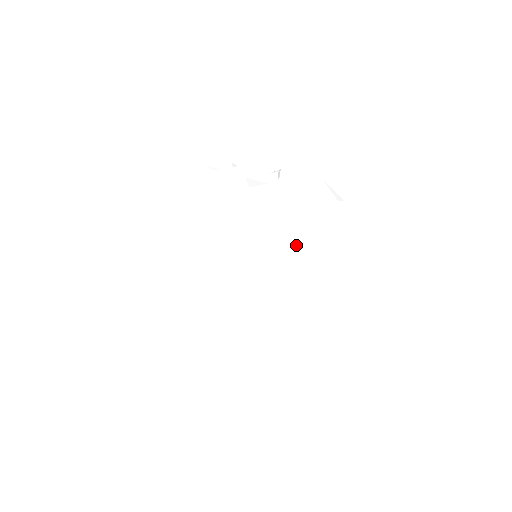
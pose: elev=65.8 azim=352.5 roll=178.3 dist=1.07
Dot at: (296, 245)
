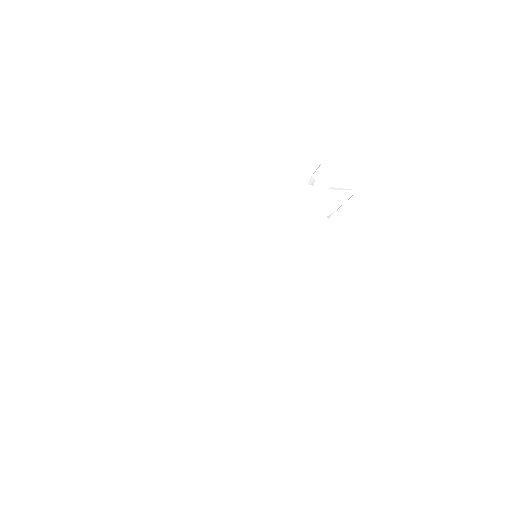
Dot at: (261, 274)
